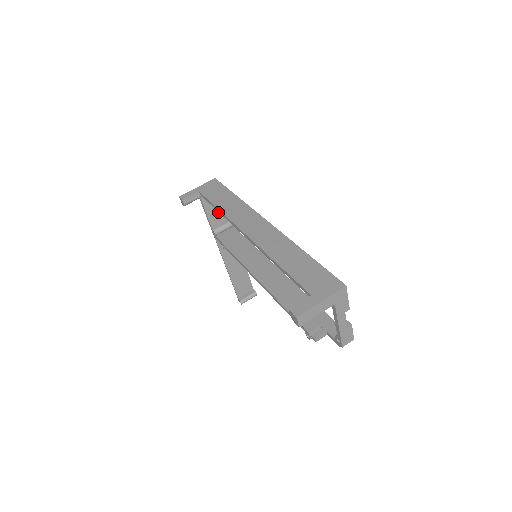
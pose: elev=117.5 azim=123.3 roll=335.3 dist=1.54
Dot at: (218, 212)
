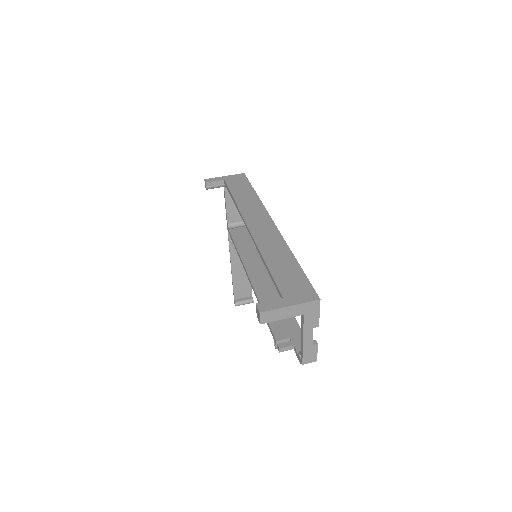
Dot at: occluded
